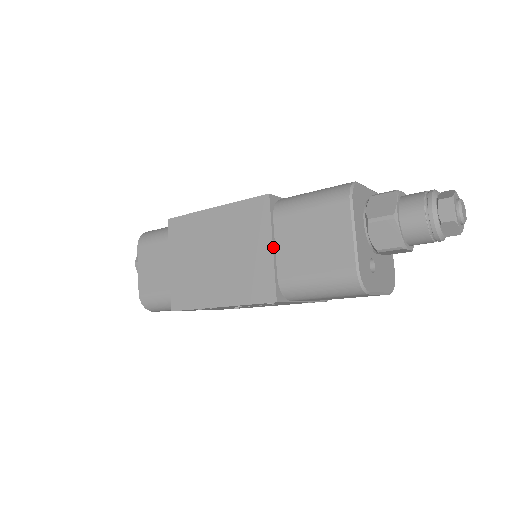
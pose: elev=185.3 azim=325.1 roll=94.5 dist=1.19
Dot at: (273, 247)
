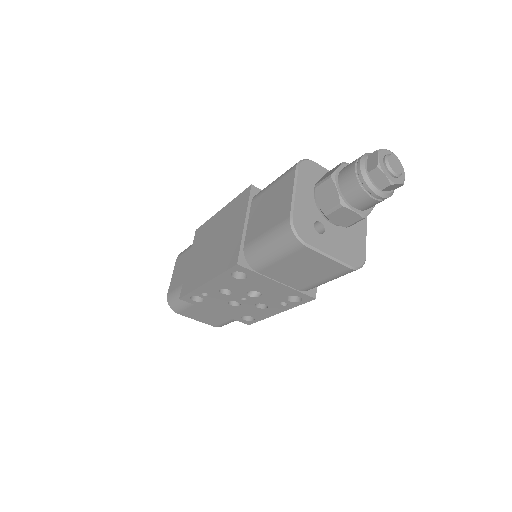
Dot at: (245, 222)
